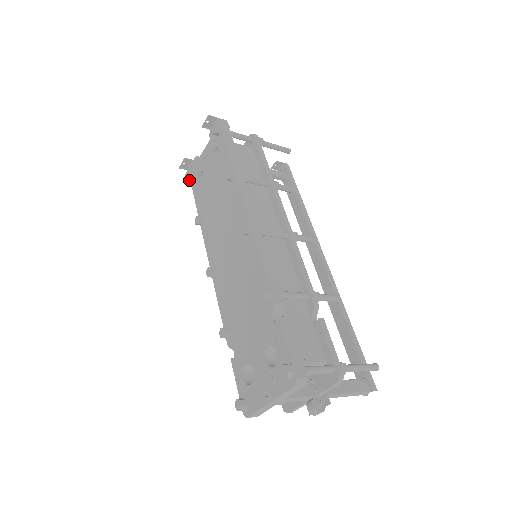
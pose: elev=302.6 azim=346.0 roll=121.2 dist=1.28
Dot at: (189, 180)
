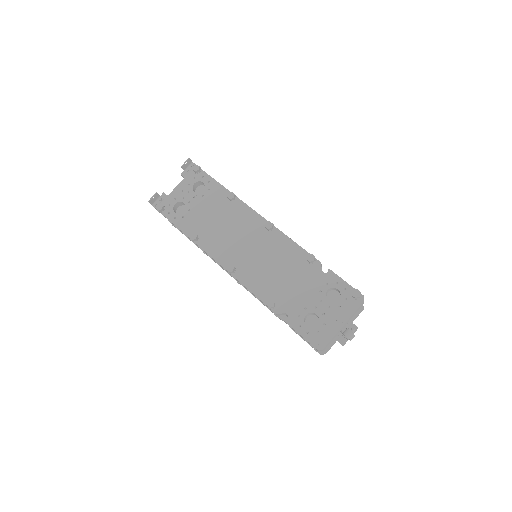
Dot at: (159, 212)
